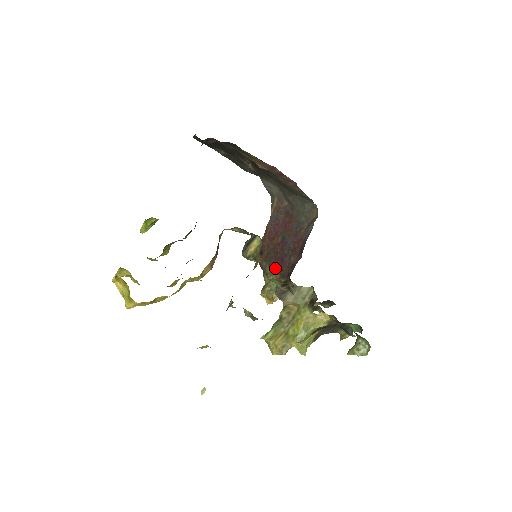
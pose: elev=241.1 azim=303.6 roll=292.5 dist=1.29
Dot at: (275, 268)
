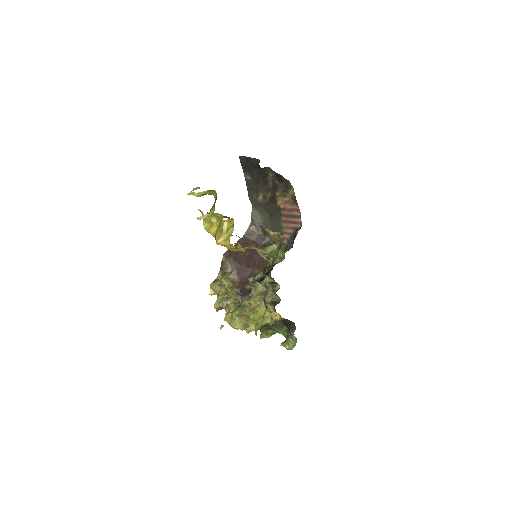
Dot at: (237, 271)
